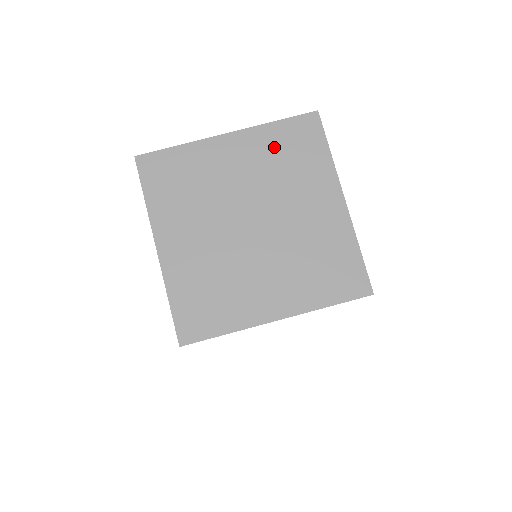
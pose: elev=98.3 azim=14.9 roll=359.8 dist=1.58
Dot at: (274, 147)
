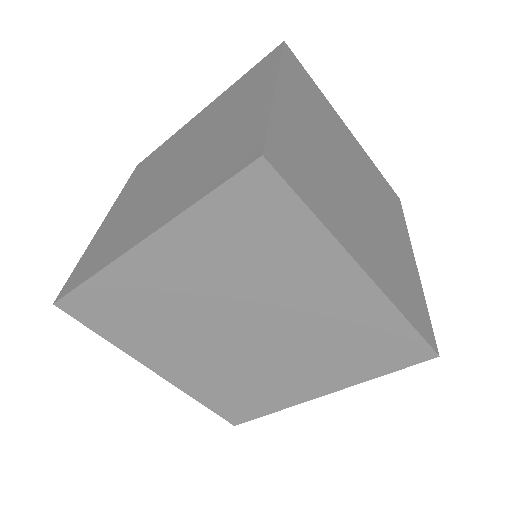
Dot at: (375, 175)
